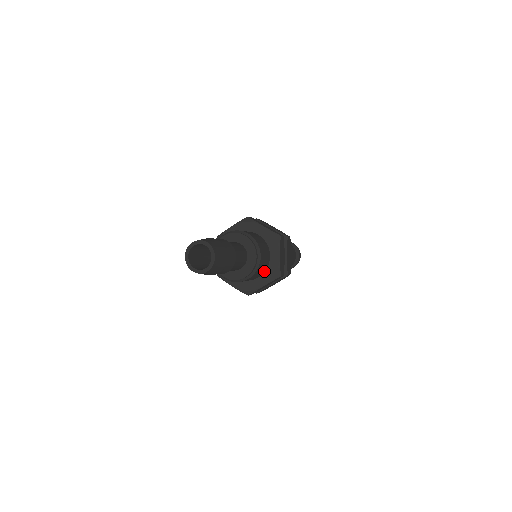
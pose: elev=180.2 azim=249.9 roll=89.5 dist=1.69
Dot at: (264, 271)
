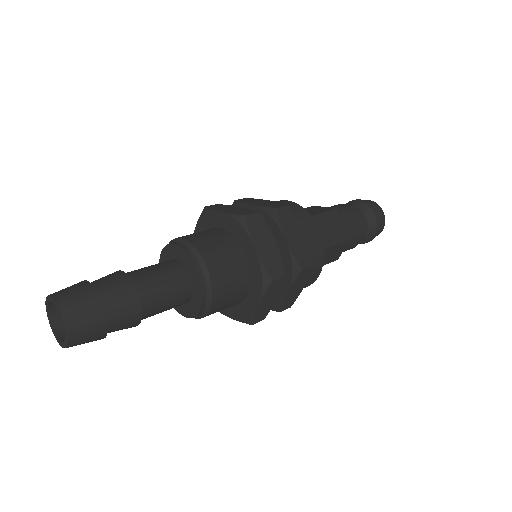
Dot at: occluded
